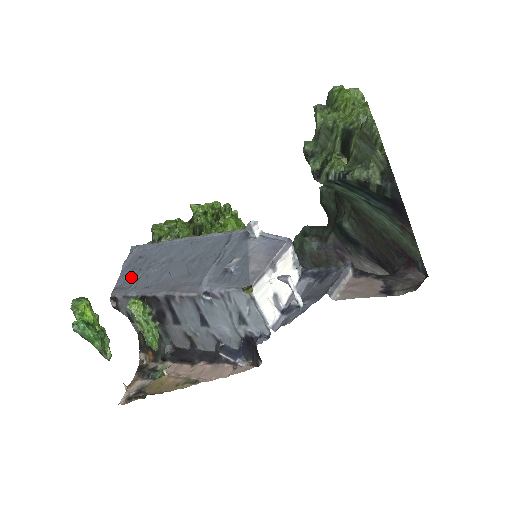
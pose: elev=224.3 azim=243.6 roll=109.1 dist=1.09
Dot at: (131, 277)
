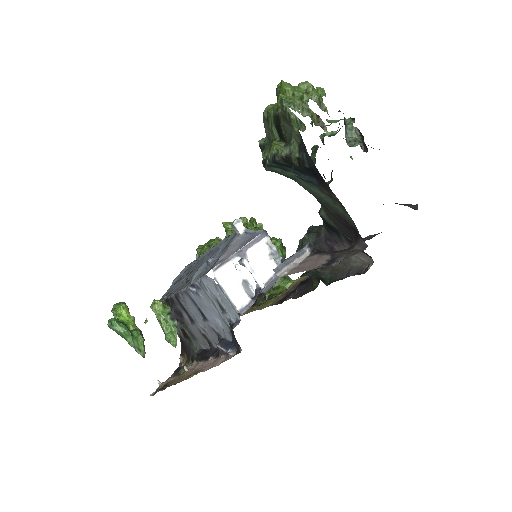
Dot at: occluded
